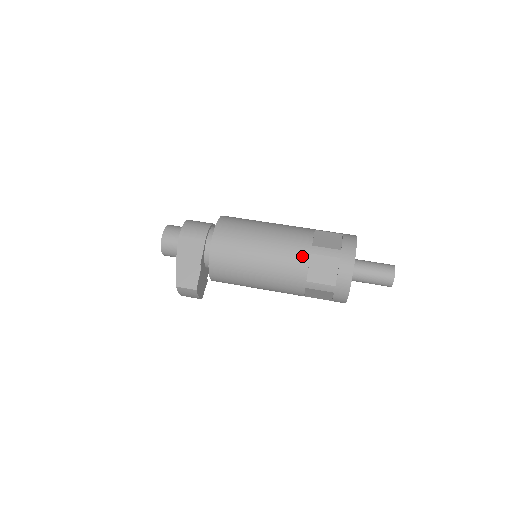
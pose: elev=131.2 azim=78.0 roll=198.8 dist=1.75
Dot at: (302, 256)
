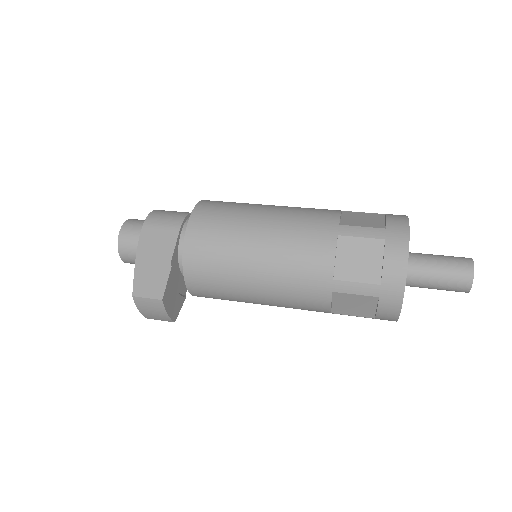
Dot at: (324, 239)
